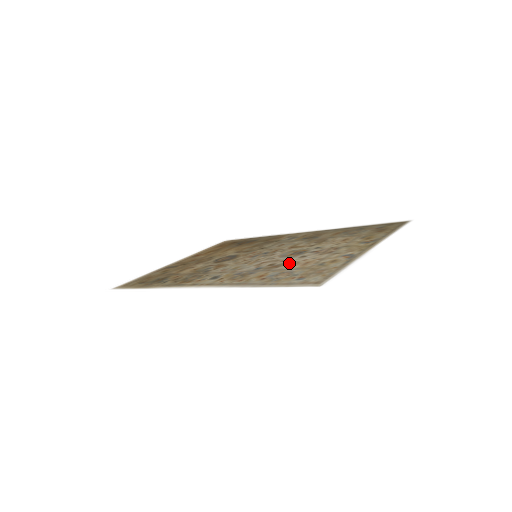
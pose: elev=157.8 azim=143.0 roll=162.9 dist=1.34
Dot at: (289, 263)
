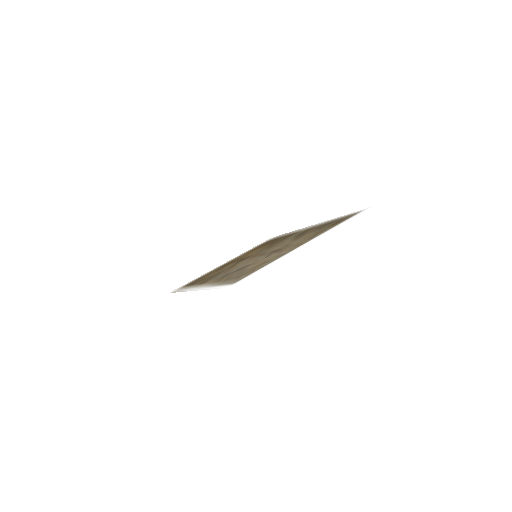
Dot at: (255, 263)
